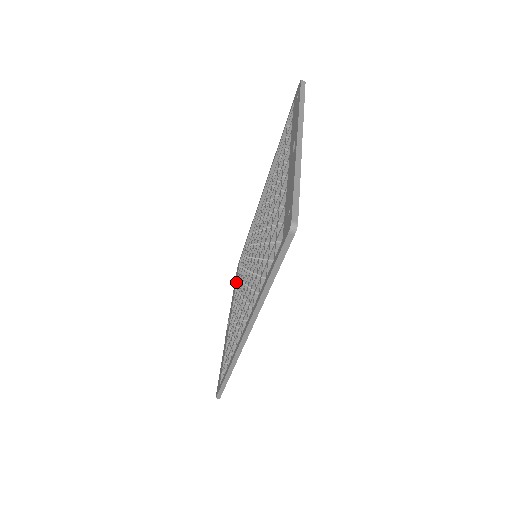
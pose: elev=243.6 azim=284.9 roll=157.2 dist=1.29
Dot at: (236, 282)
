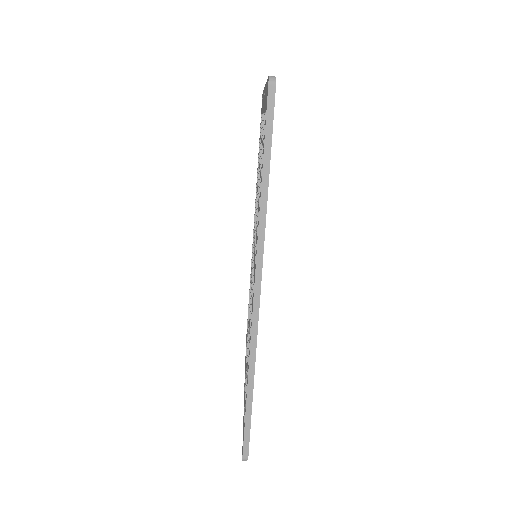
Dot at: (246, 346)
